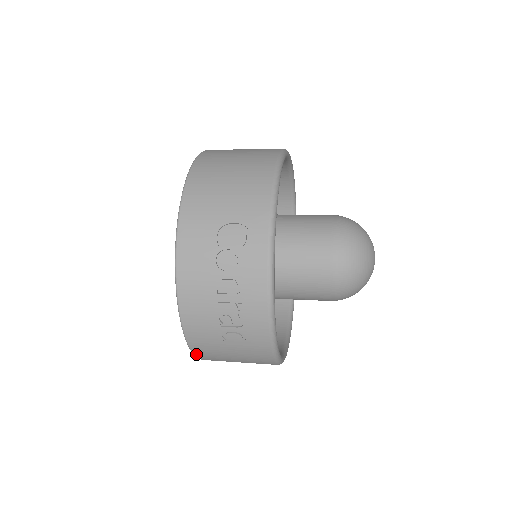
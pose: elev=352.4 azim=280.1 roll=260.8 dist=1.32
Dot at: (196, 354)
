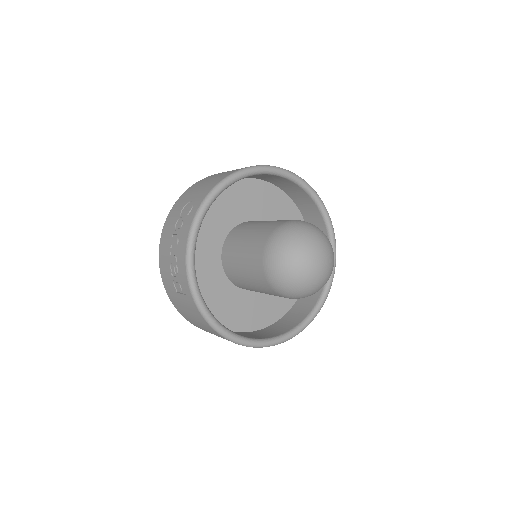
Dot at: (176, 308)
